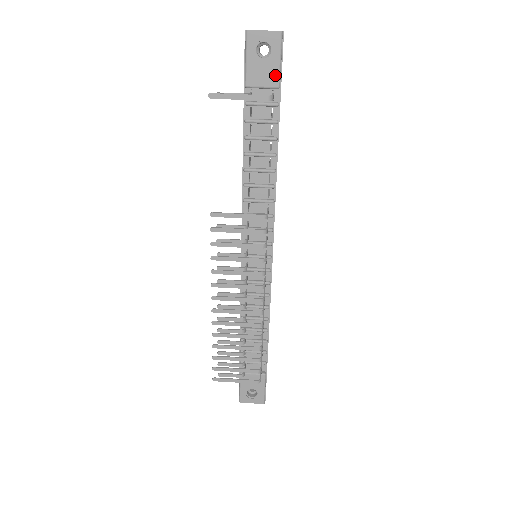
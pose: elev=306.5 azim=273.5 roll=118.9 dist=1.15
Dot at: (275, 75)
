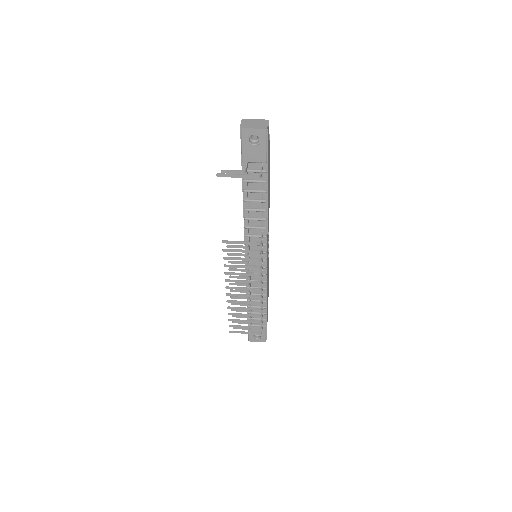
Dot at: (263, 155)
